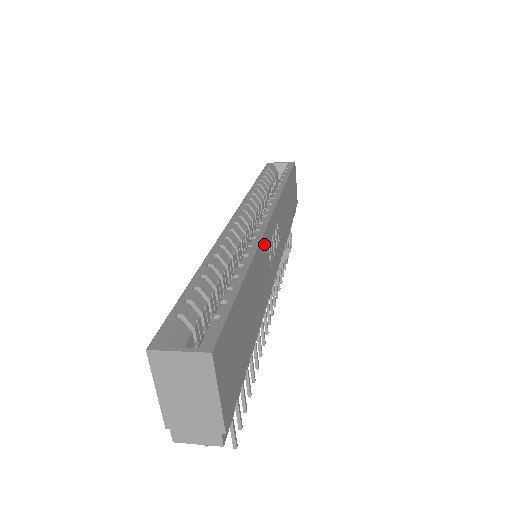
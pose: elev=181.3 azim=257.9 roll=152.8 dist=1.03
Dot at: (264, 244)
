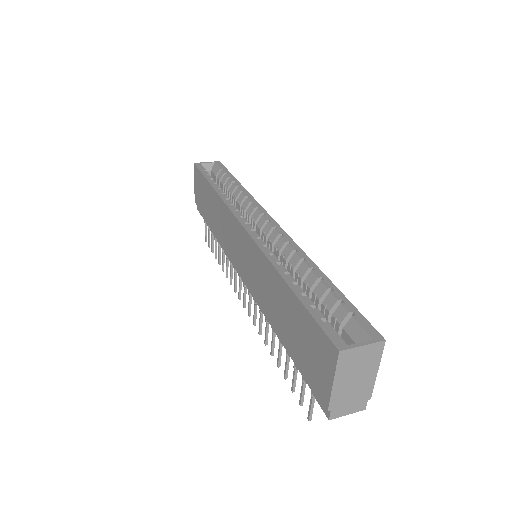
Dot at: occluded
